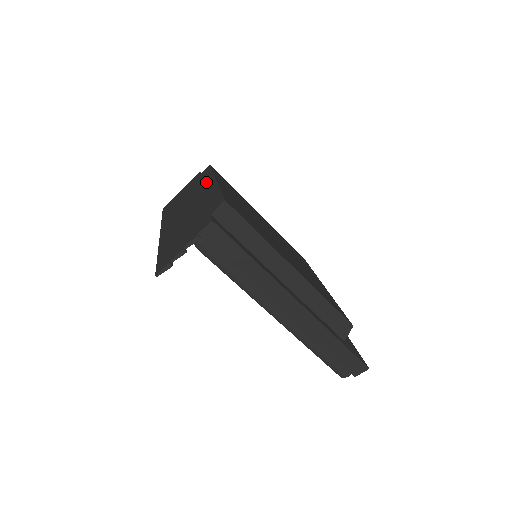
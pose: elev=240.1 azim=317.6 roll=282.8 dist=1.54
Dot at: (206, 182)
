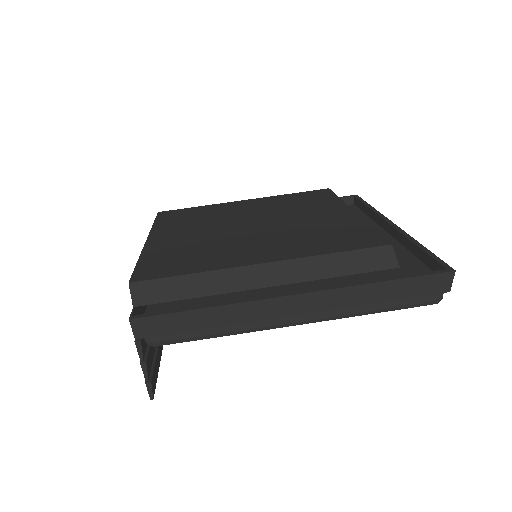
Dot at: occluded
